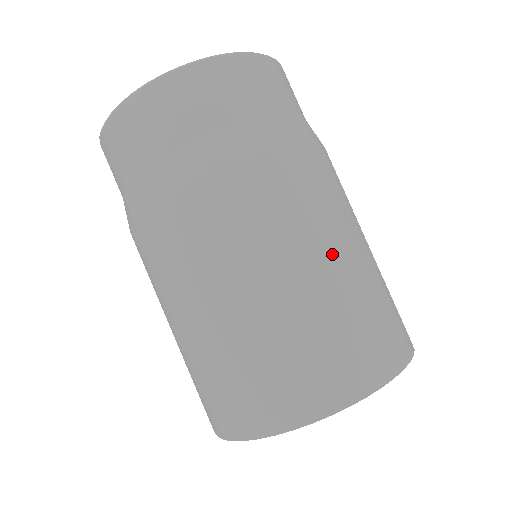
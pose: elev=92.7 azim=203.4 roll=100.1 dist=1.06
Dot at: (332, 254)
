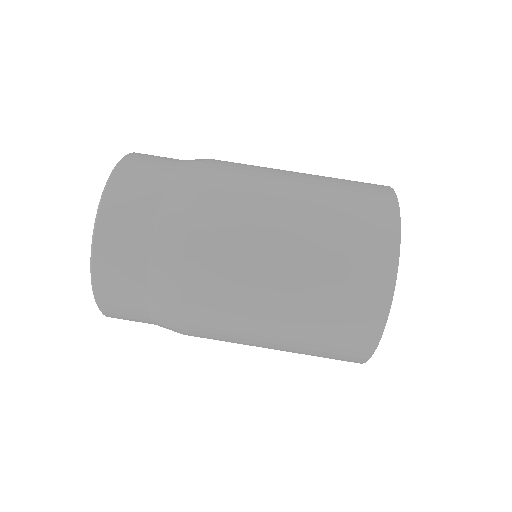
Dot at: occluded
